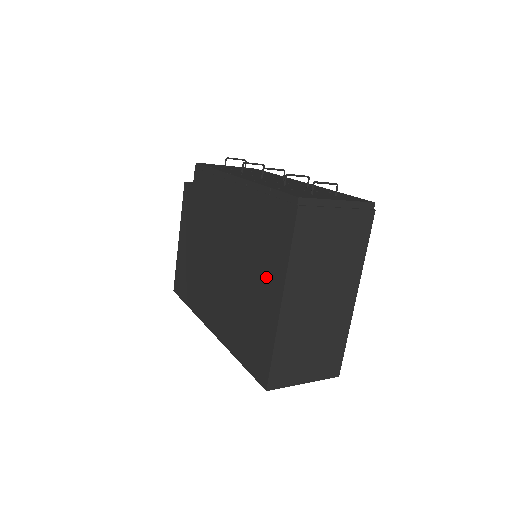
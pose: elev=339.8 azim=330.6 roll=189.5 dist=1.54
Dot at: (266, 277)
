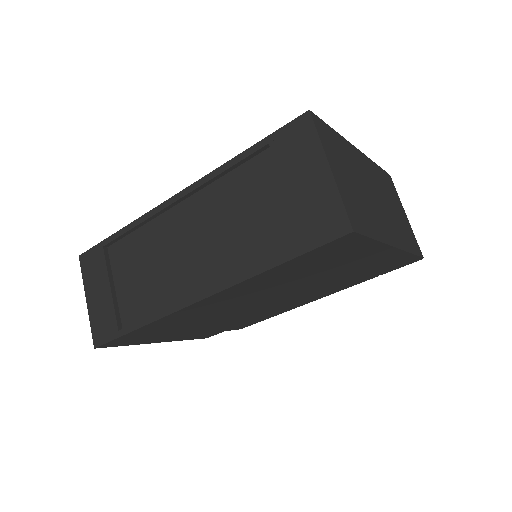
Dot at: occluded
